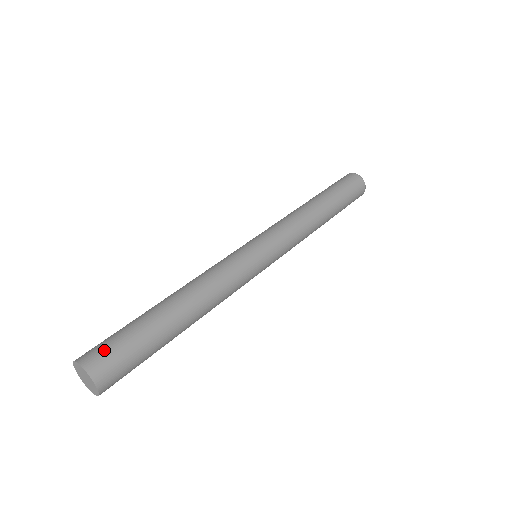
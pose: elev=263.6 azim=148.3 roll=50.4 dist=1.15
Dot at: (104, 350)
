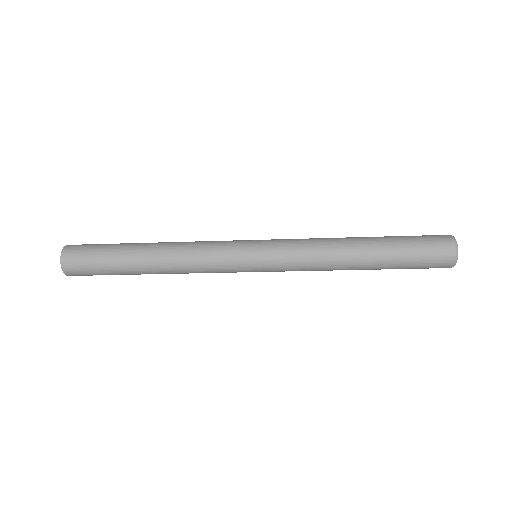
Dot at: (86, 244)
